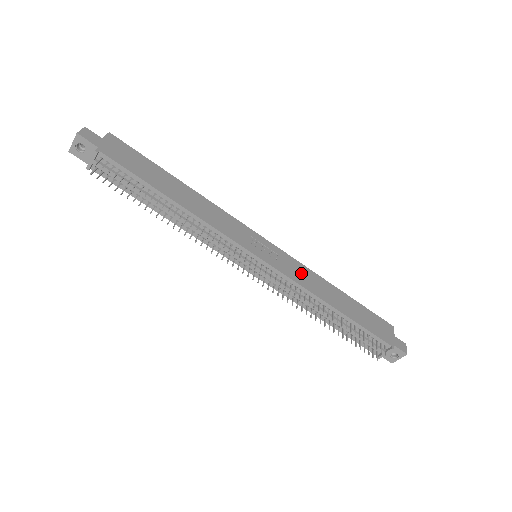
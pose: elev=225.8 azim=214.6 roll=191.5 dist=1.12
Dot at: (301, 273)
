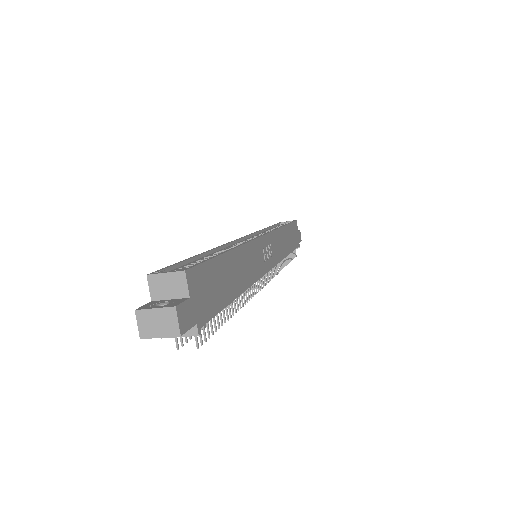
Dot at: (278, 244)
